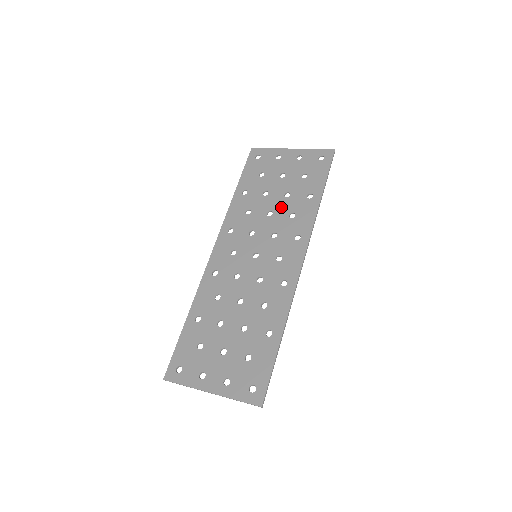
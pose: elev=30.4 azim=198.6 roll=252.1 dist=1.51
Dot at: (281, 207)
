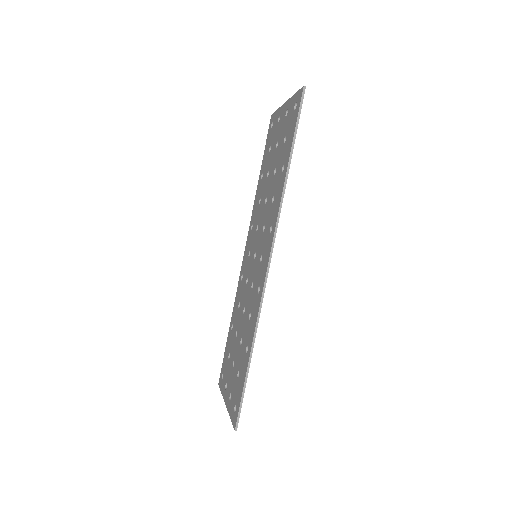
Dot at: (270, 190)
